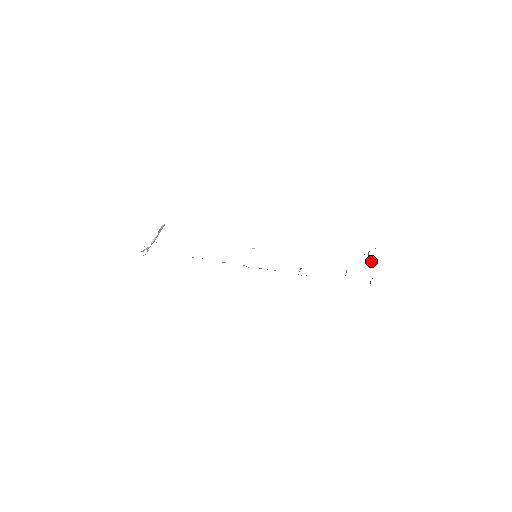
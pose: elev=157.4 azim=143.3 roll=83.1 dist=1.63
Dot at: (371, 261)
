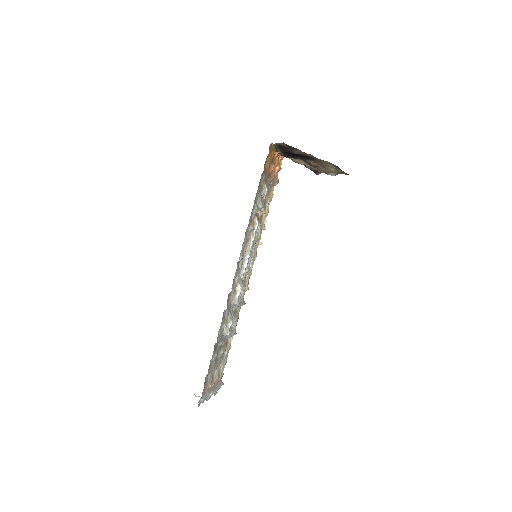
Dot at: occluded
